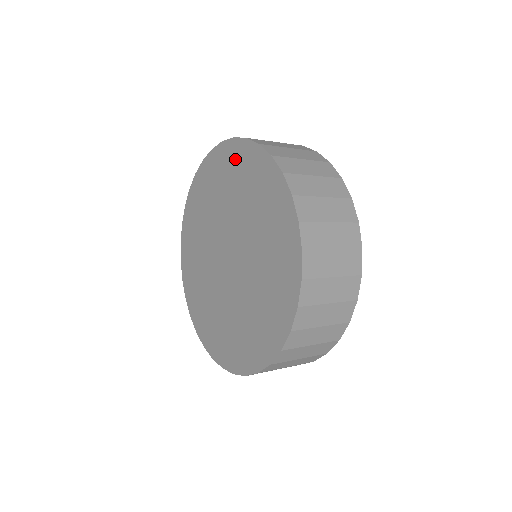
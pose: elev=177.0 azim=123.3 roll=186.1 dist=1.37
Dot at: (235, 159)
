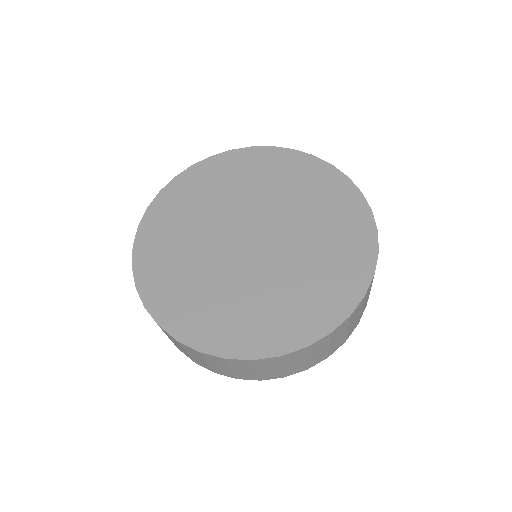
Dot at: (291, 164)
